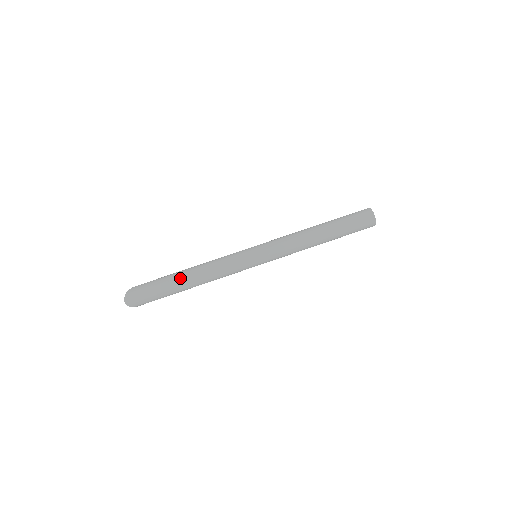
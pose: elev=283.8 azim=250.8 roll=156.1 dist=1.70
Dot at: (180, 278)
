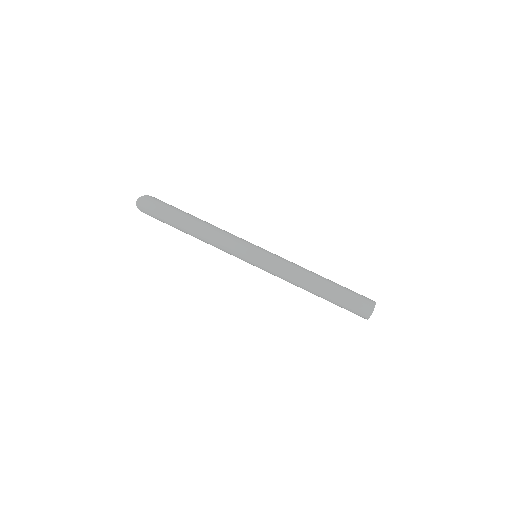
Dot at: (188, 219)
